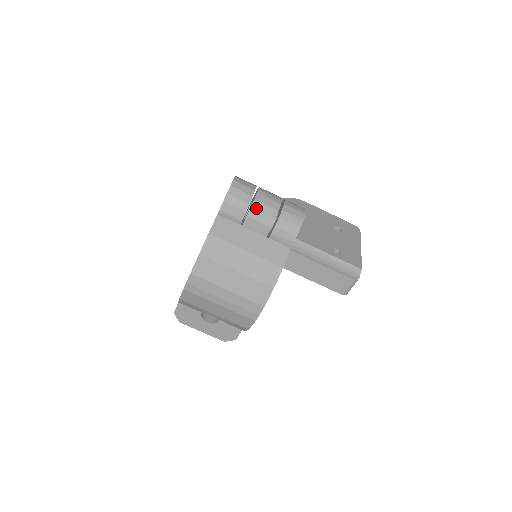
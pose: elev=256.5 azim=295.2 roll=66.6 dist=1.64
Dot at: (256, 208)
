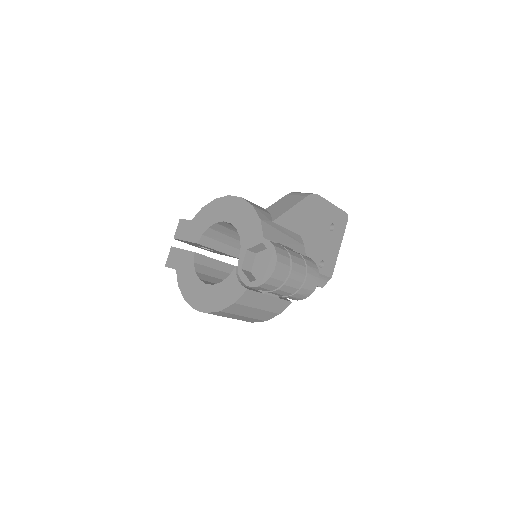
Dot at: (282, 289)
